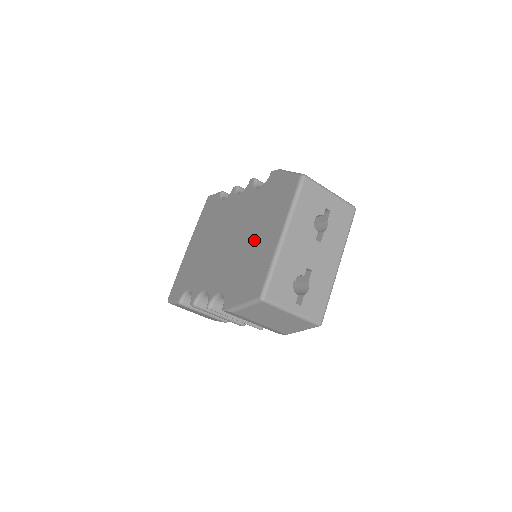
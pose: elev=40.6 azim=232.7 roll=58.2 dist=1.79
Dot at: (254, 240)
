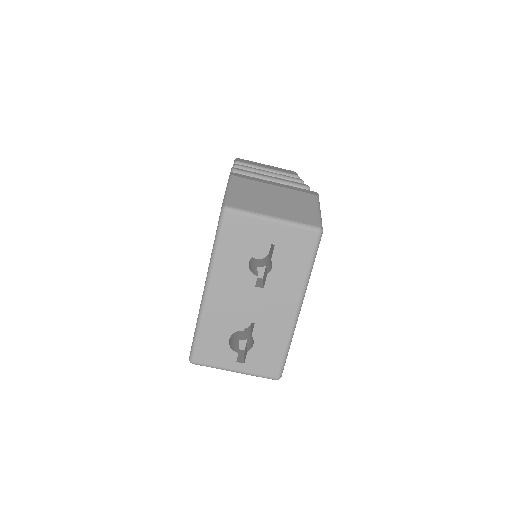
Dot at: occluded
